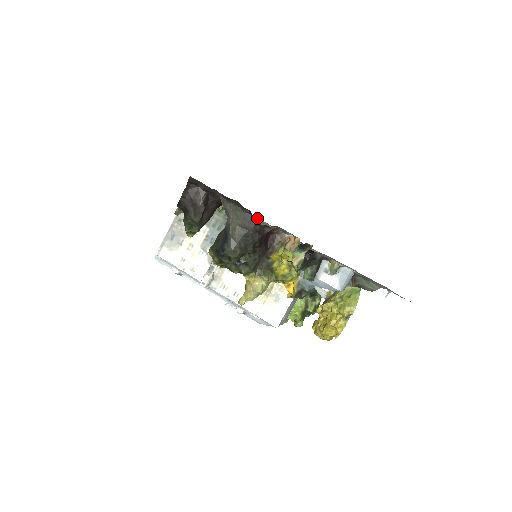
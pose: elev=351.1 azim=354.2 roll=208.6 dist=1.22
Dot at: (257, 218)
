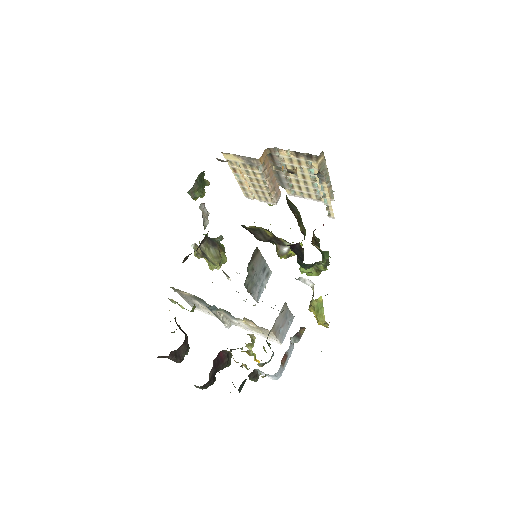
Dot at: occluded
